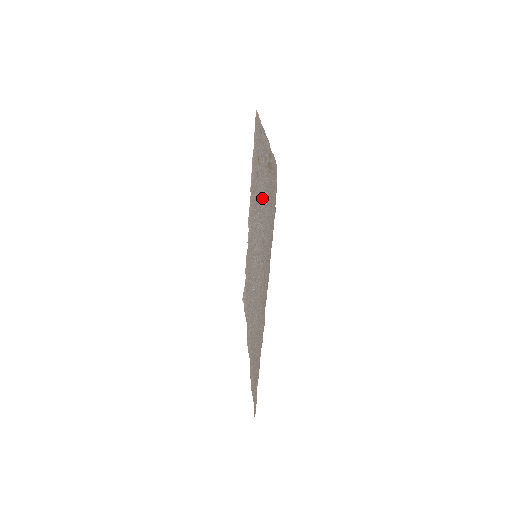
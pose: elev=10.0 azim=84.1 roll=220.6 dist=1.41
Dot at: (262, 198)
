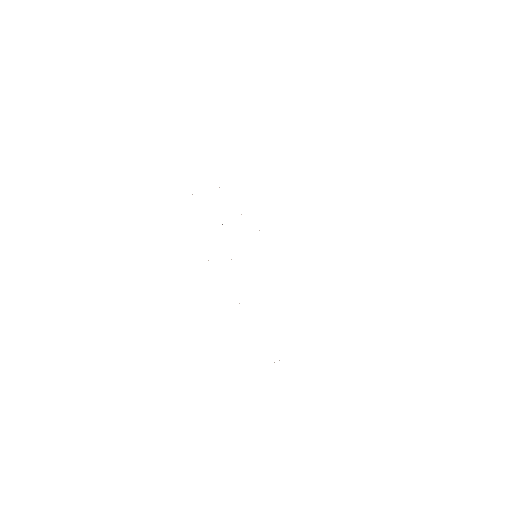
Dot at: occluded
